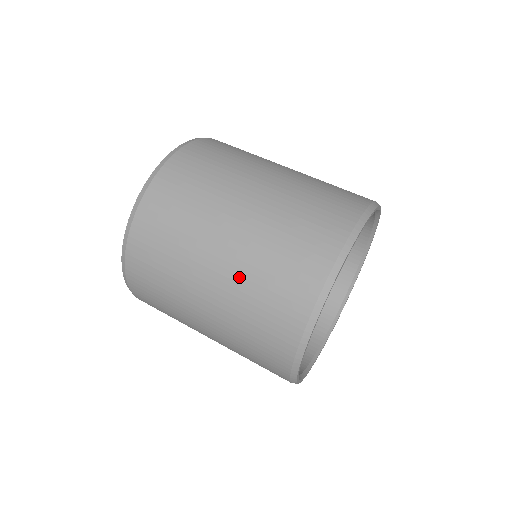
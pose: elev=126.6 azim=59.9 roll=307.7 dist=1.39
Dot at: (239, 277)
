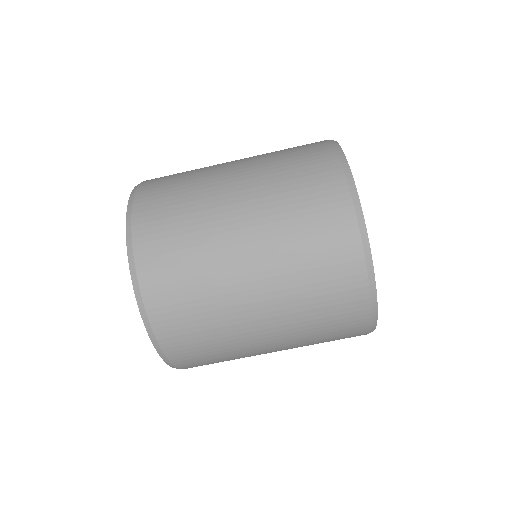
Dot at: occluded
